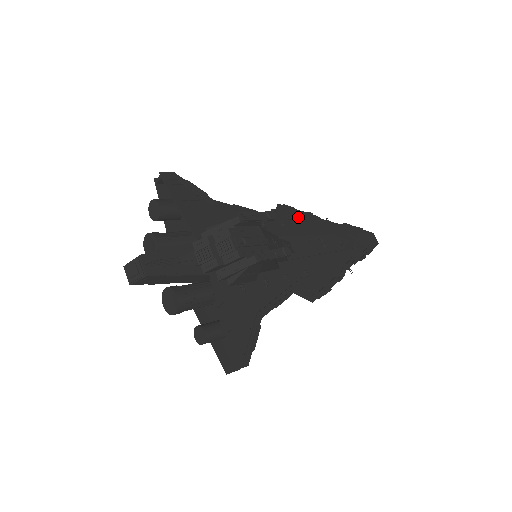
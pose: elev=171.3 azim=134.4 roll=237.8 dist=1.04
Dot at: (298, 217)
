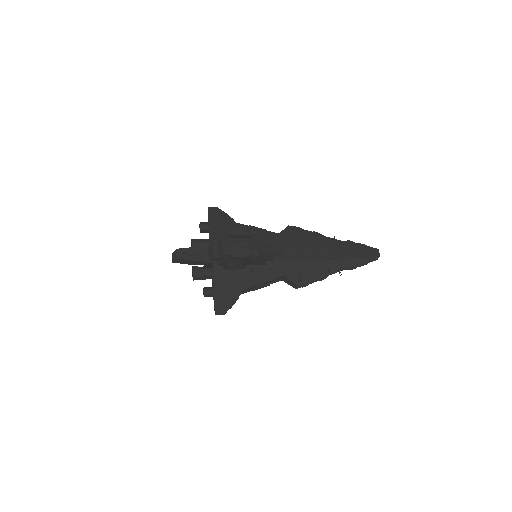
Dot at: (302, 234)
